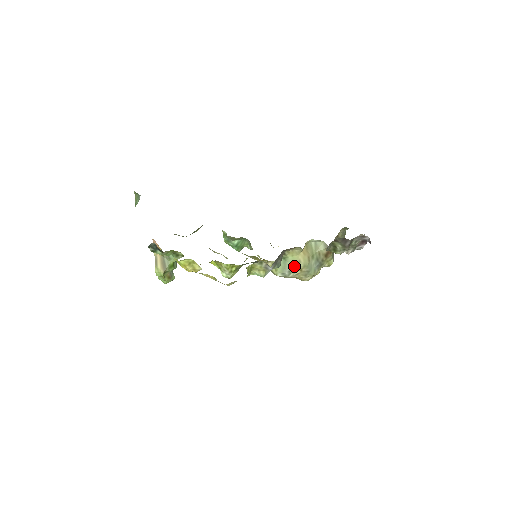
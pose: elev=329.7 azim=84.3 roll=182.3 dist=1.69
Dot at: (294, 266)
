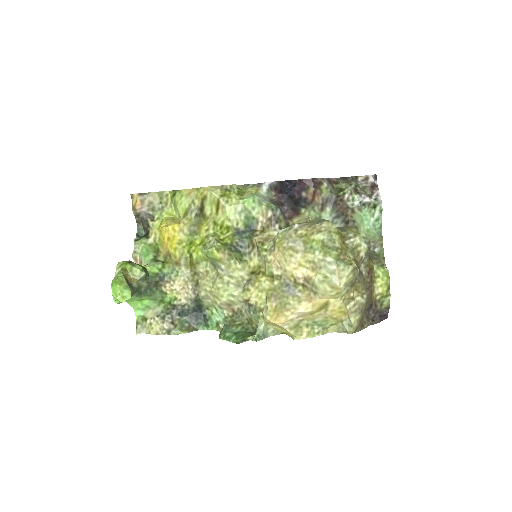
Dot at: occluded
